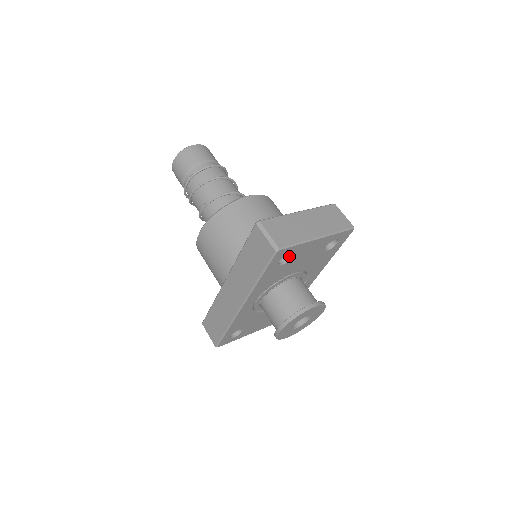
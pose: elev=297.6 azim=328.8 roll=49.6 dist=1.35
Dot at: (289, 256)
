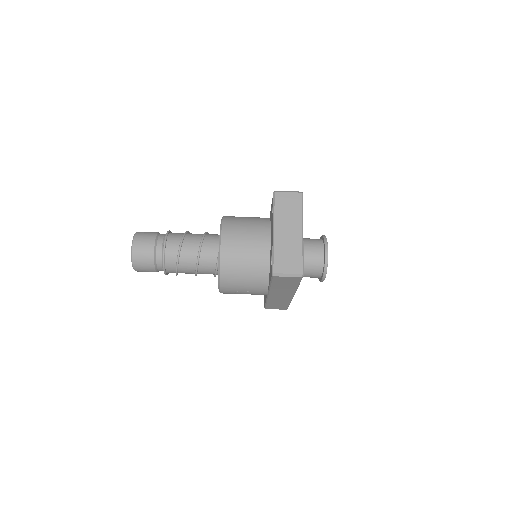
Dot at: occluded
